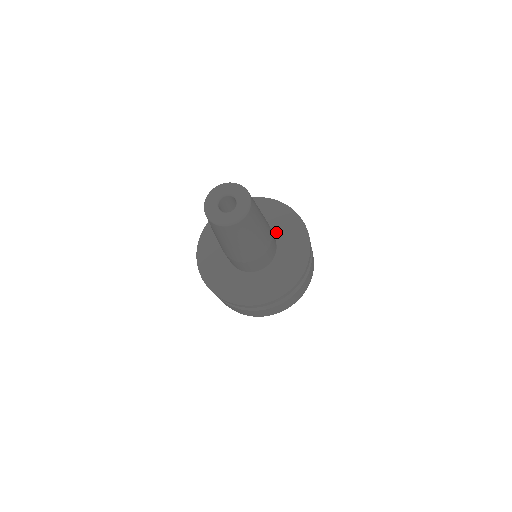
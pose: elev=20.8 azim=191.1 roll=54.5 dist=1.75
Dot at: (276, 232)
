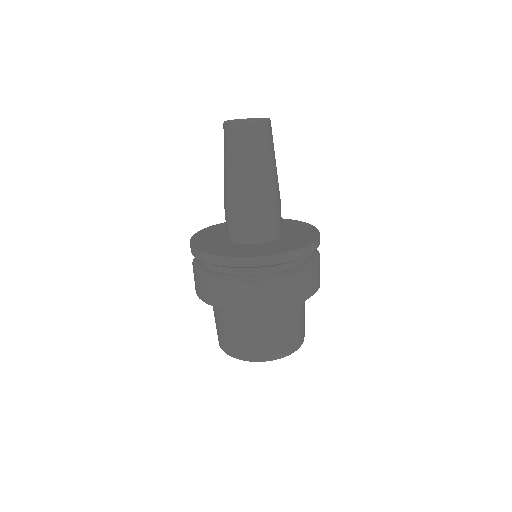
Dot at: (285, 237)
